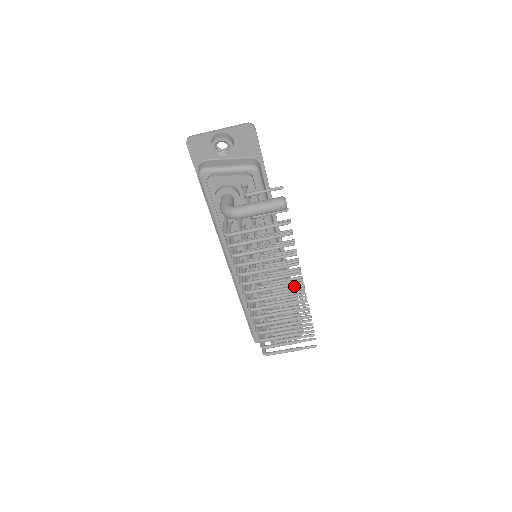
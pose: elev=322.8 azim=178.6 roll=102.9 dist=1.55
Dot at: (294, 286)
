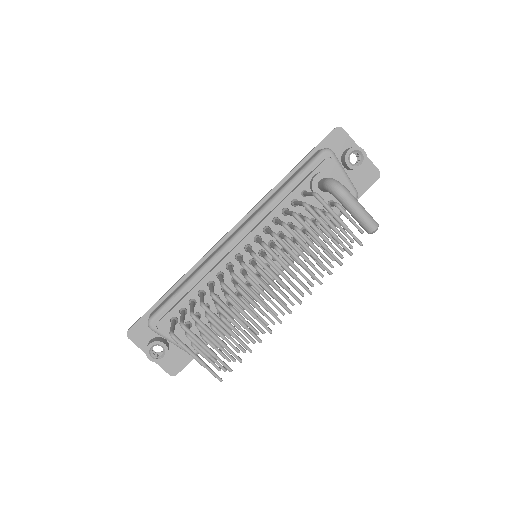
Dot at: occluded
